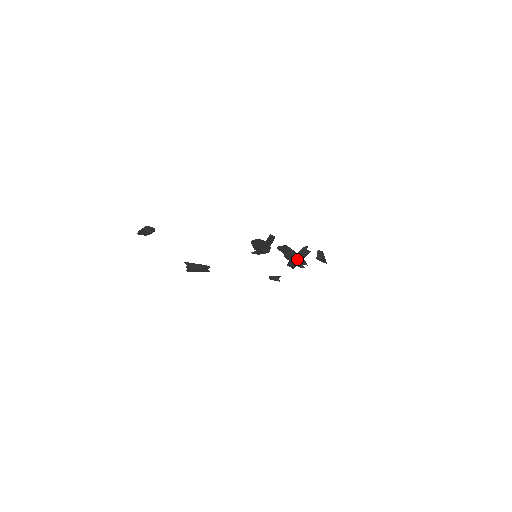
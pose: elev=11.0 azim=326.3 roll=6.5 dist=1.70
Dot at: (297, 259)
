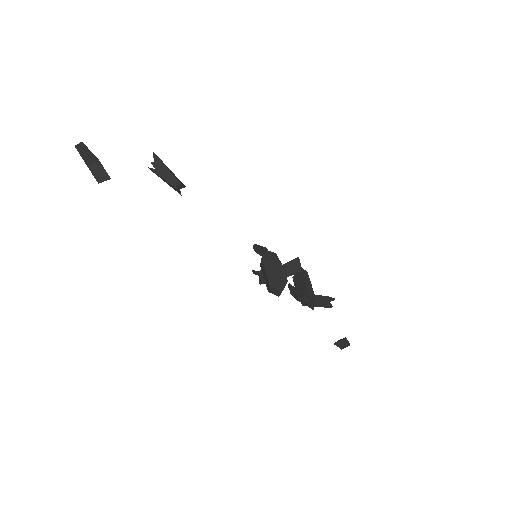
Dot at: (307, 300)
